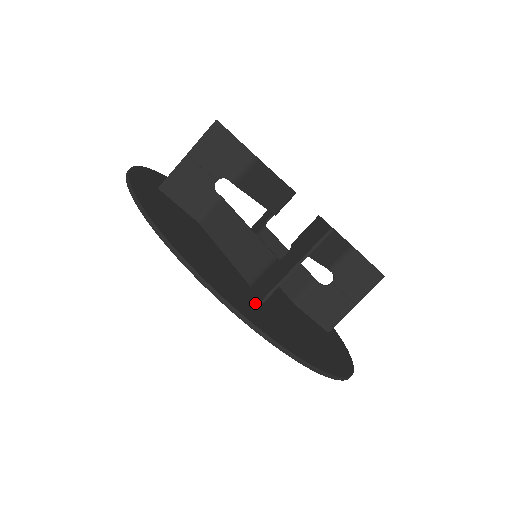
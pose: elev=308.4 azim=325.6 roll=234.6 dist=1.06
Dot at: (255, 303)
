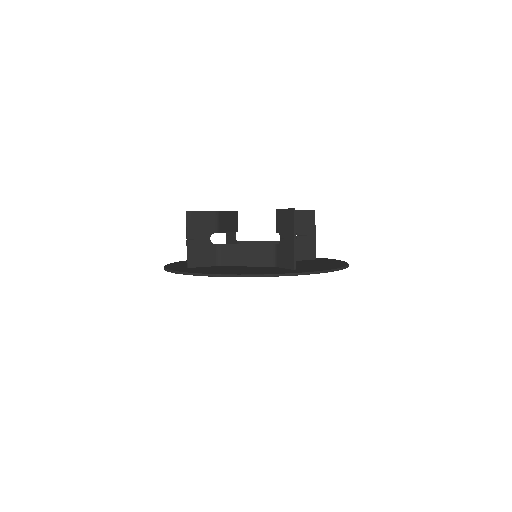
Dot at: (292, 268)
